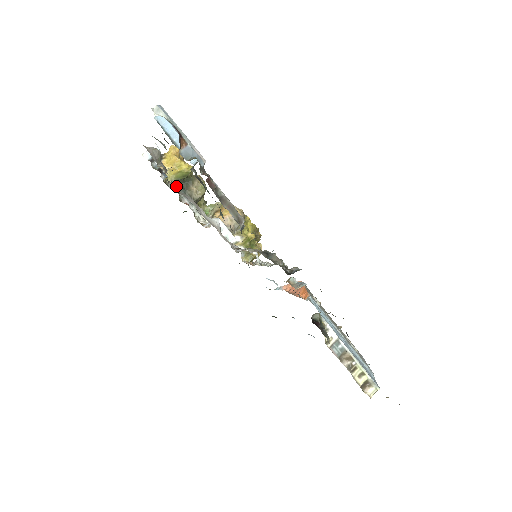
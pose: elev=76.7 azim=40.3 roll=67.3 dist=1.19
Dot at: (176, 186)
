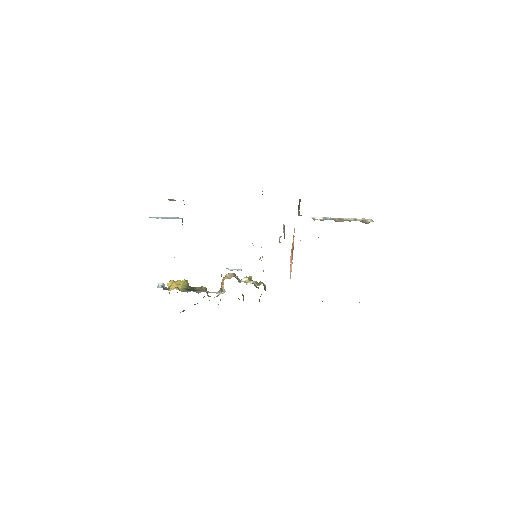
Dot at: occluded
